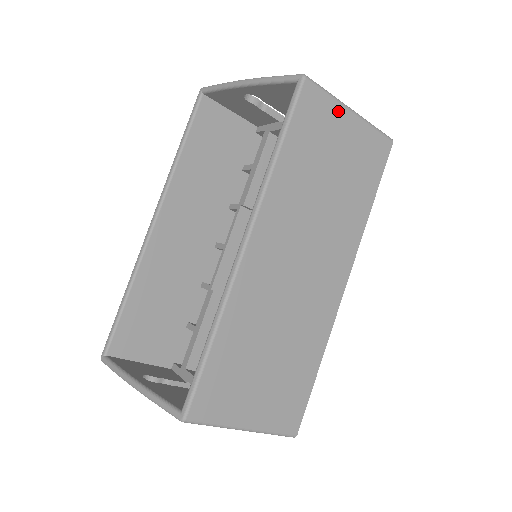
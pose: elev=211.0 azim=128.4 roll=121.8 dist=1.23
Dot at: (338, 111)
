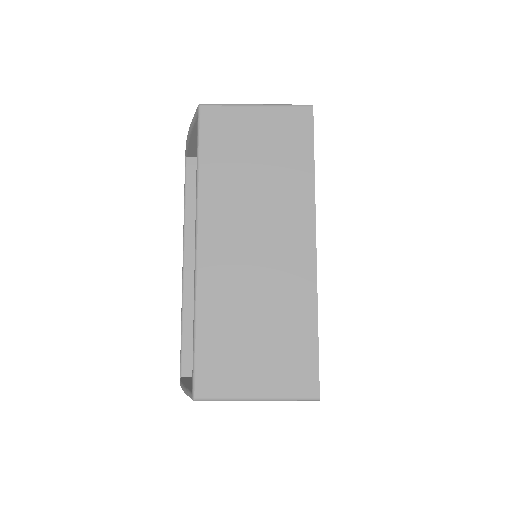
Dot at: (241, 113)
